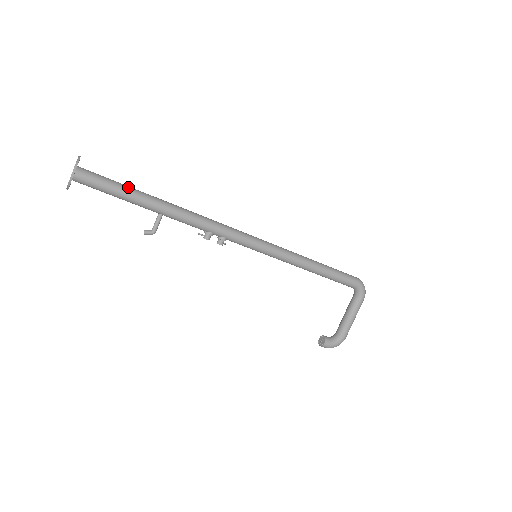
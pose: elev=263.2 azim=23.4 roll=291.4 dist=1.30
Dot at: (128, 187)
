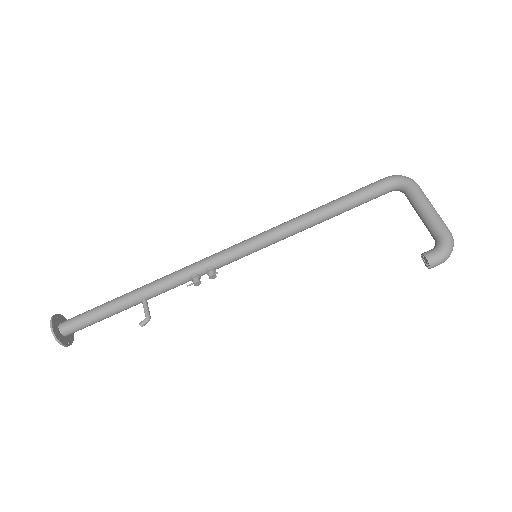
Dot at: (104, 303)
